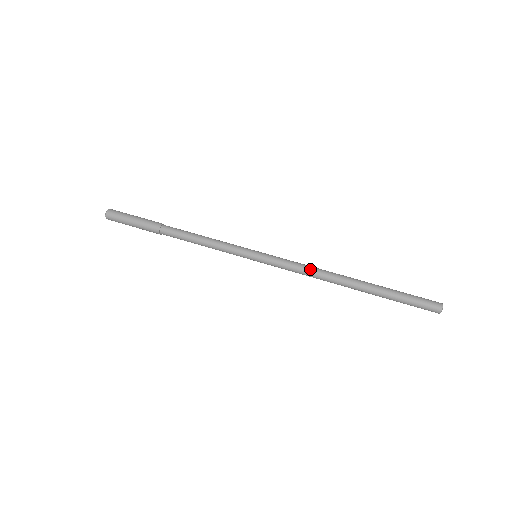
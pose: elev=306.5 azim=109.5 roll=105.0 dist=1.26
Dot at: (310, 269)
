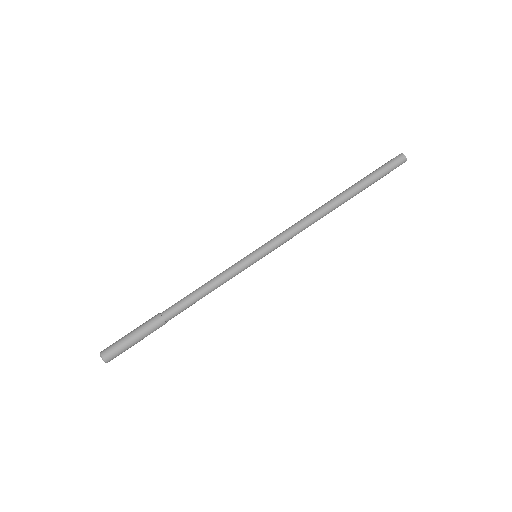
Dot at: (305, 225)
